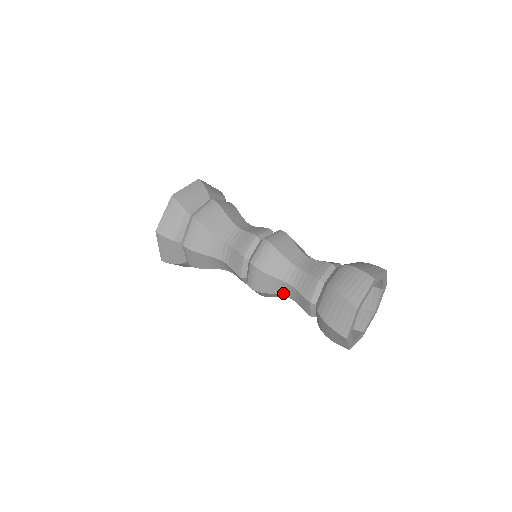
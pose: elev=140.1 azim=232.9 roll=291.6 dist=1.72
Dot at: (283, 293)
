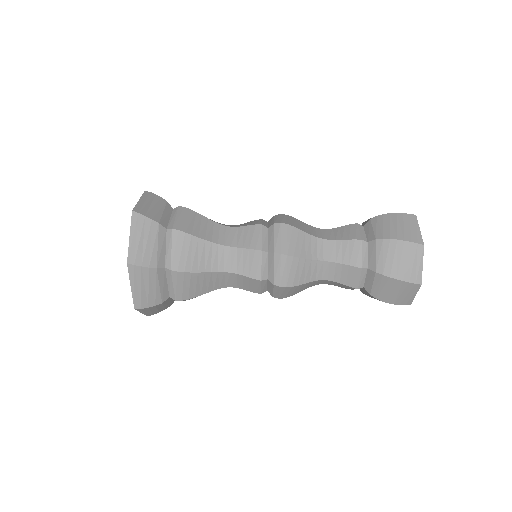
Dot at: occluded
